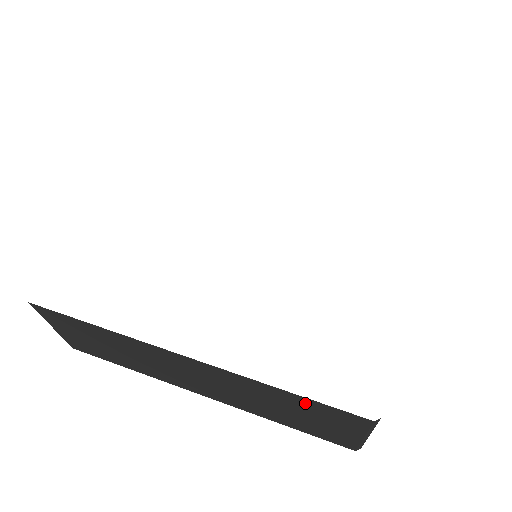
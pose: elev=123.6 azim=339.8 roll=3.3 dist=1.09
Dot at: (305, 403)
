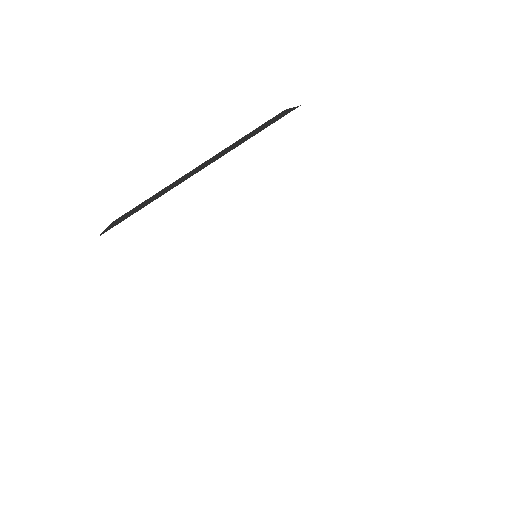
Dot at: occluded
